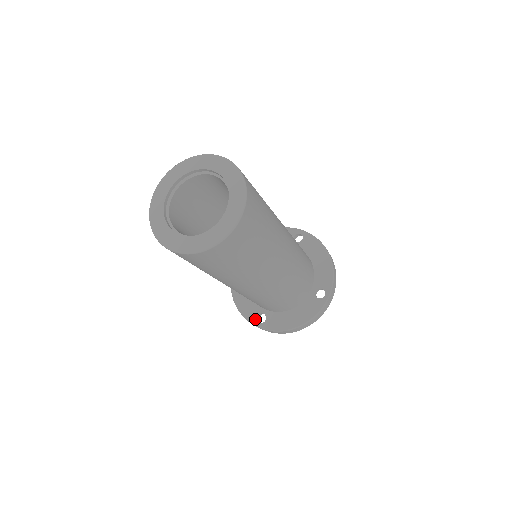
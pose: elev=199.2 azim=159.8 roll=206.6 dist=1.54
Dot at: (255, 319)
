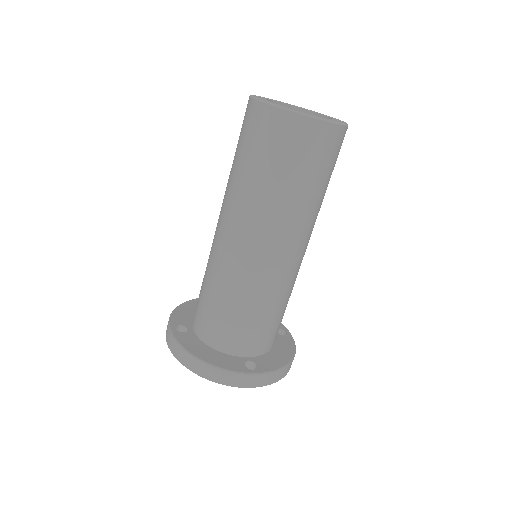
Dot at: (176, 324)
